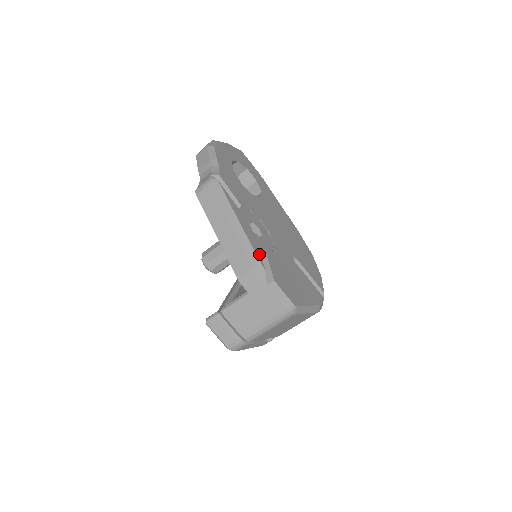
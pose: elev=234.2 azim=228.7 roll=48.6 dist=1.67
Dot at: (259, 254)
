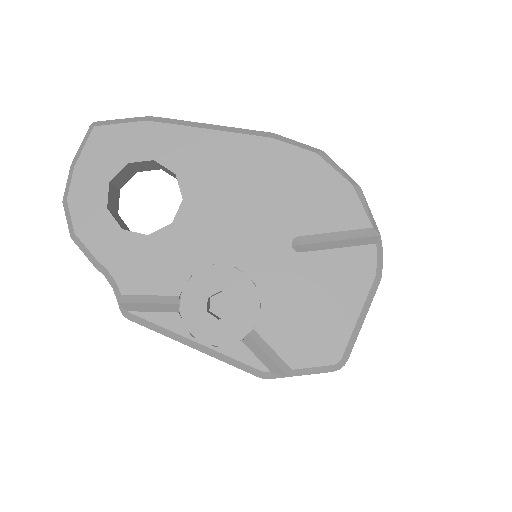
Dot at: (250, 356)
